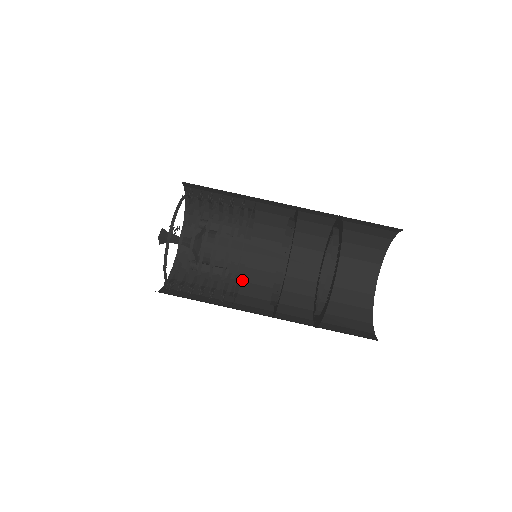
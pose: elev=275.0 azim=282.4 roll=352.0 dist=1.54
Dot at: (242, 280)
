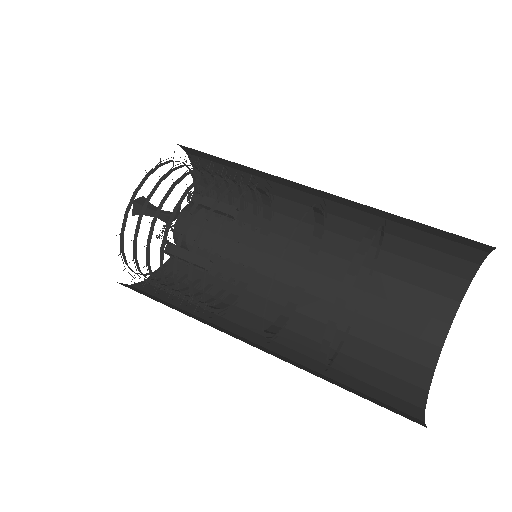
Dot at: (240, 306)
